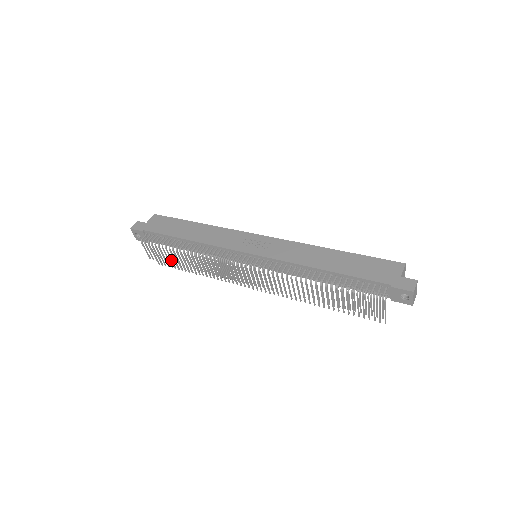
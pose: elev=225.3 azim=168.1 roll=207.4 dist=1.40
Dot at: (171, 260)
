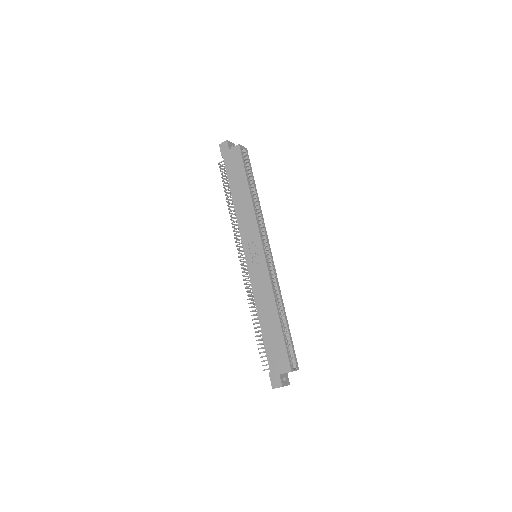
Dot at: occluded
